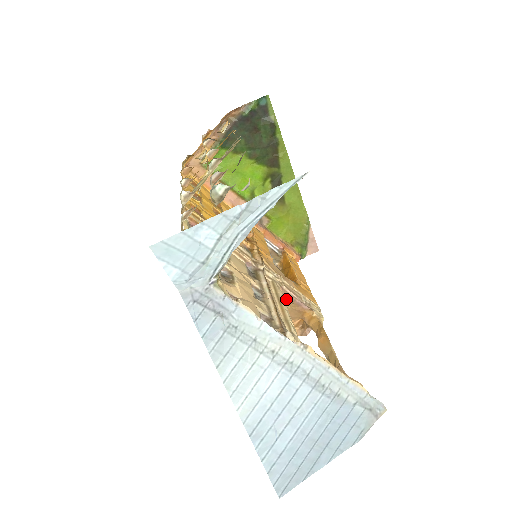
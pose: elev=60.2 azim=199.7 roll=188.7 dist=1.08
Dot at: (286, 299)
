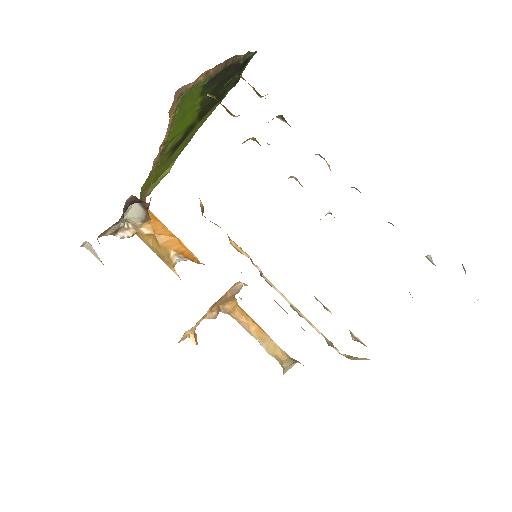
Dot at: (229, 290)
